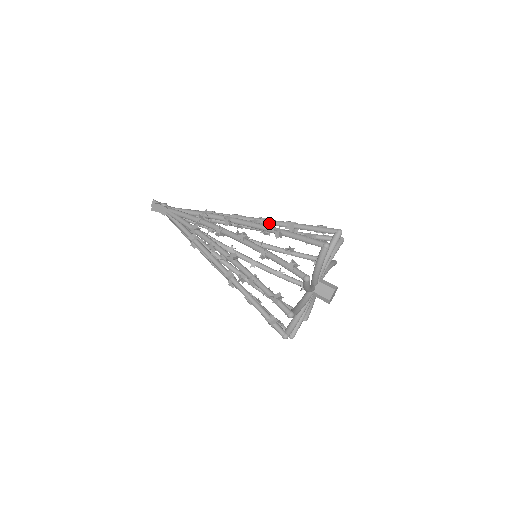
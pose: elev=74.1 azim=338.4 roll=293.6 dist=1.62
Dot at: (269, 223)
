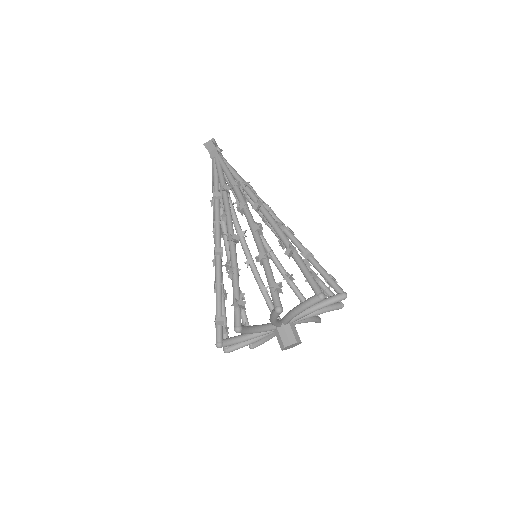
Dot at: (291, 237)
